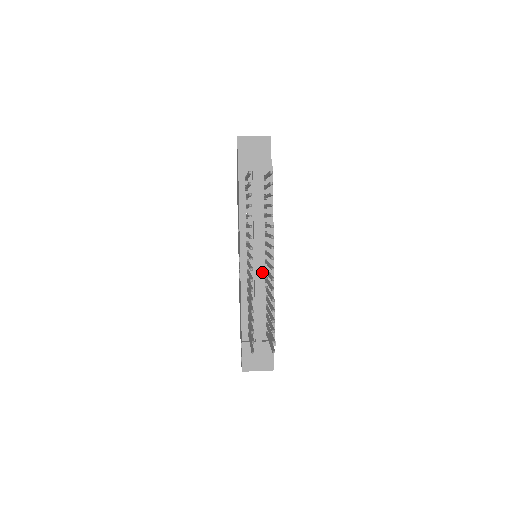
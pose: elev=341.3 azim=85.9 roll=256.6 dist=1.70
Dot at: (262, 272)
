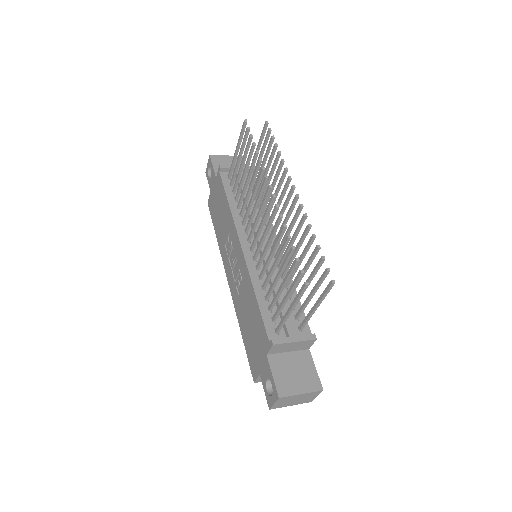
Dot at: occluded
